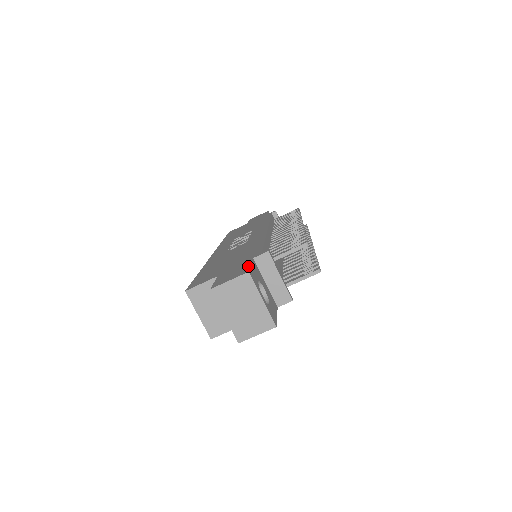
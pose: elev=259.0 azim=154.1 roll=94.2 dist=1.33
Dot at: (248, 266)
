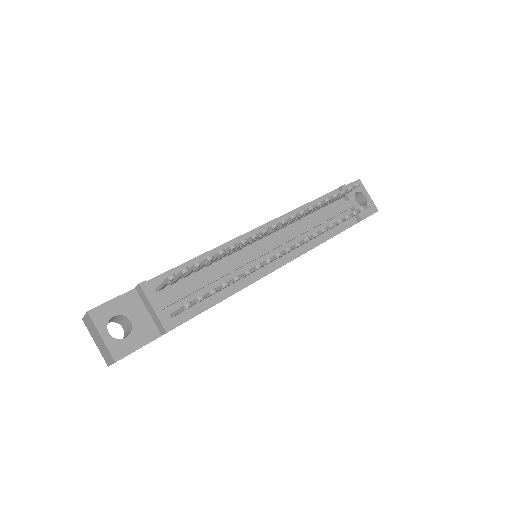
Dot at: (108, 301)
